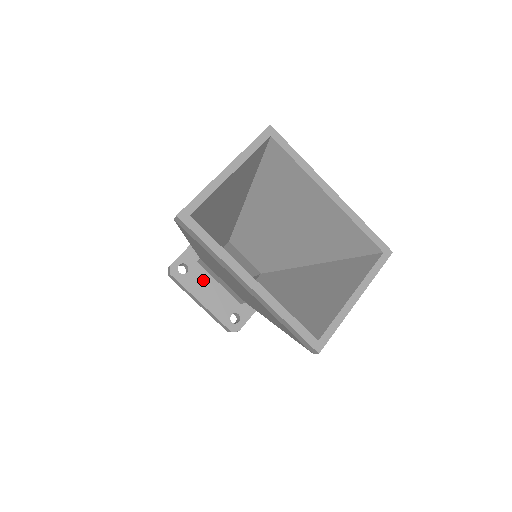
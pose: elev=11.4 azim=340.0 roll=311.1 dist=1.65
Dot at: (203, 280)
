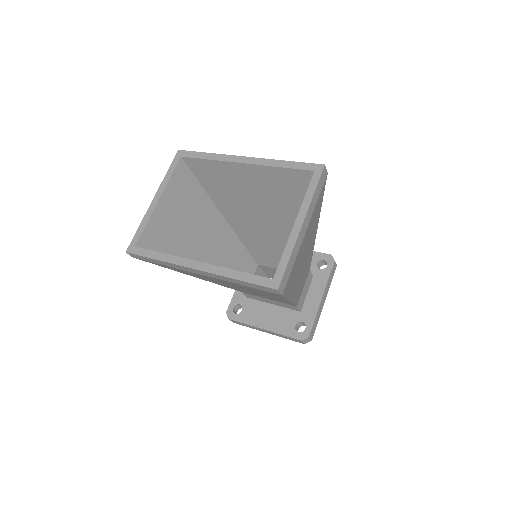
Dot at: (258, 309)
